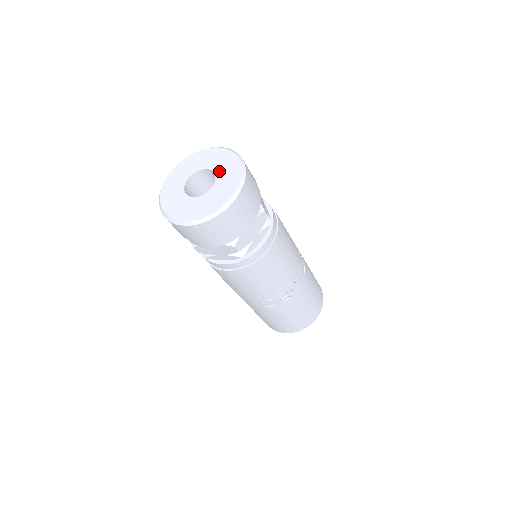
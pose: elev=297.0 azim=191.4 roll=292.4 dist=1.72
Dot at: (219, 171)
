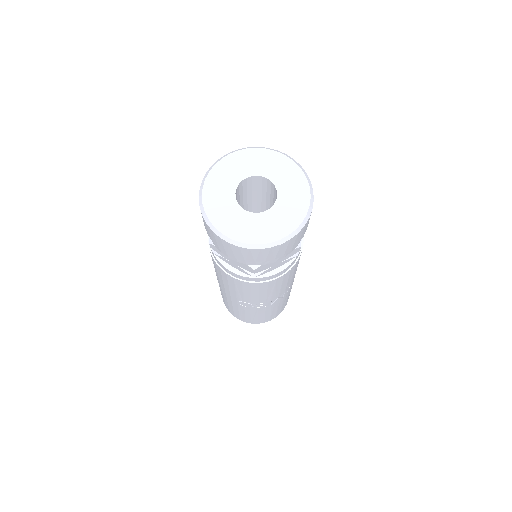
Dot at: (283, 193)
